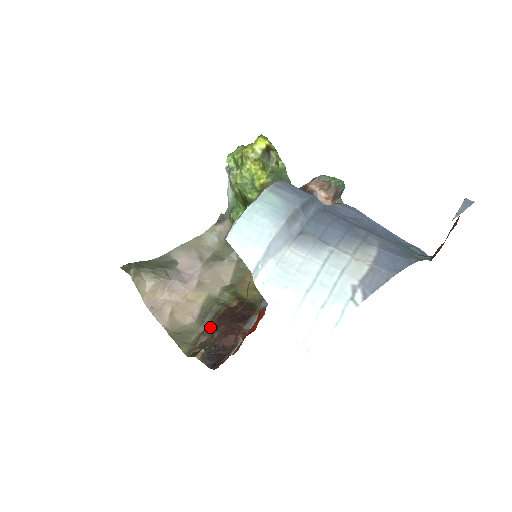
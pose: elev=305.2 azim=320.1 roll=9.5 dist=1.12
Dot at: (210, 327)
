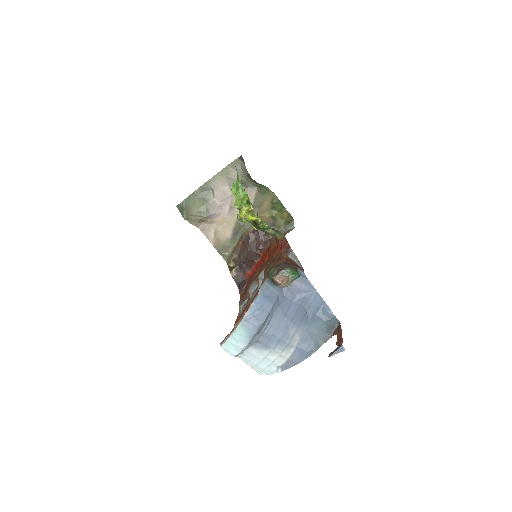
Dot at: (239, 248)
